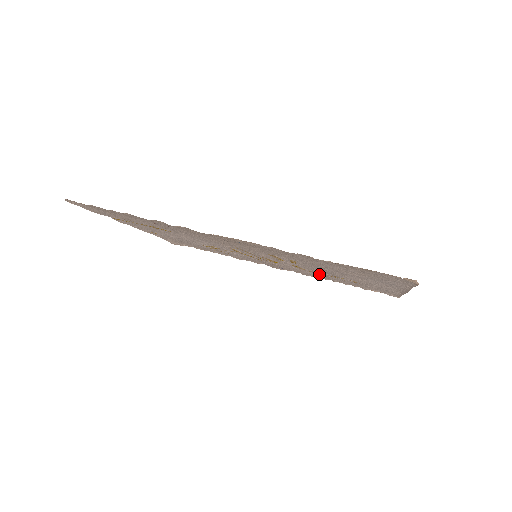
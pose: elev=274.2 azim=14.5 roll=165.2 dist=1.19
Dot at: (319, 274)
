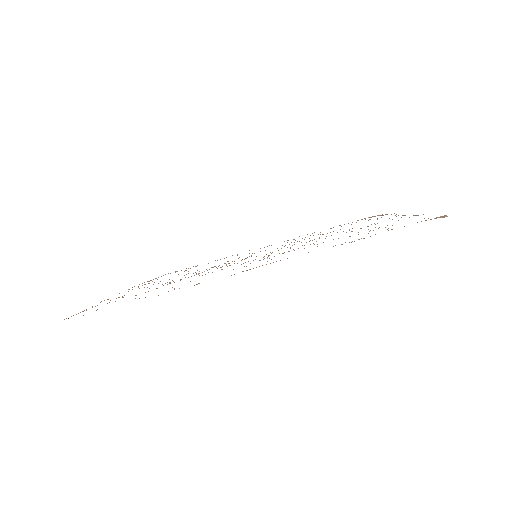
Dot at: occluded
